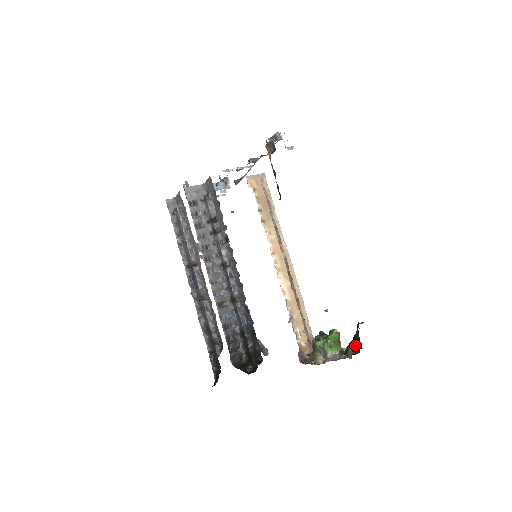
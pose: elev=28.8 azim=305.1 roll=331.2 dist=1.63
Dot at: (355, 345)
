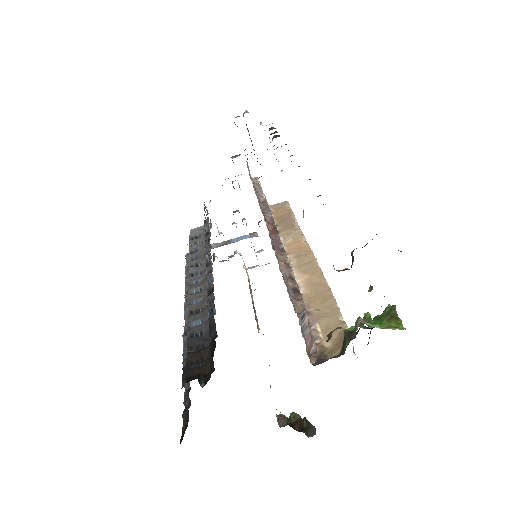
Dot at: occluded
